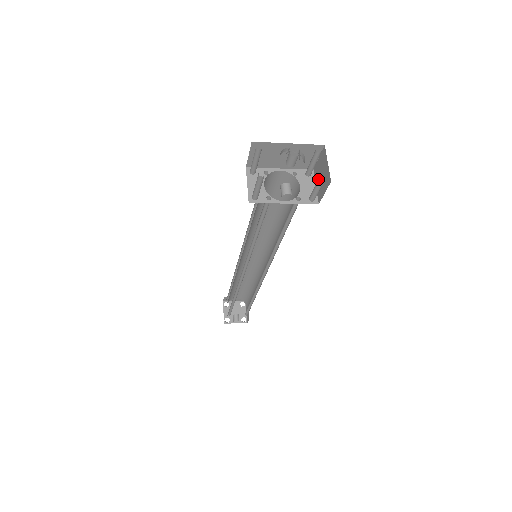
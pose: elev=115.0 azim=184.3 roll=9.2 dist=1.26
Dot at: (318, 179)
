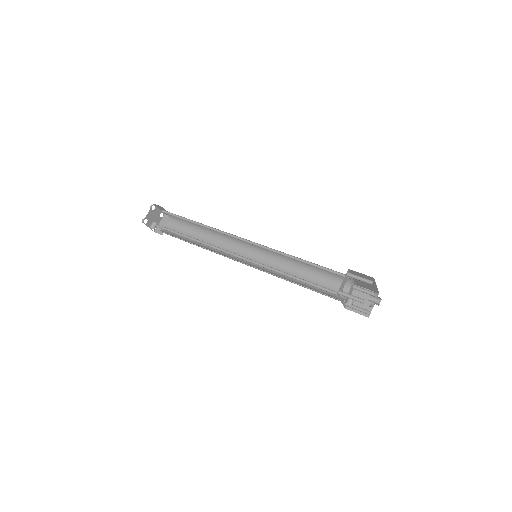
Dot at: (366, 311)
